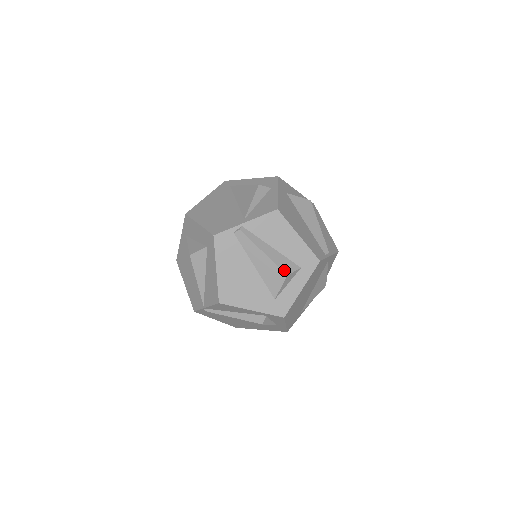
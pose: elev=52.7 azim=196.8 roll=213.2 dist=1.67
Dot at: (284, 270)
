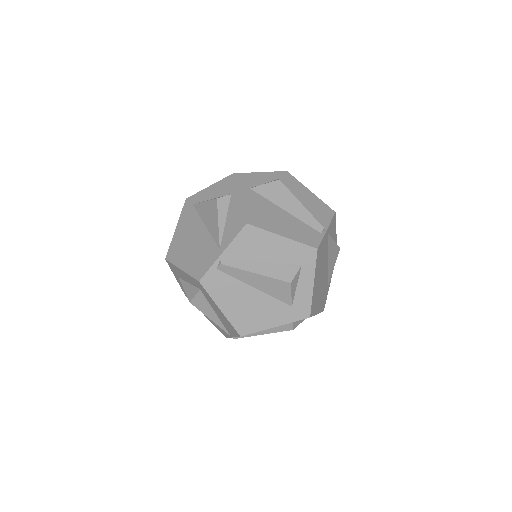
Dot at: (285, 279)
